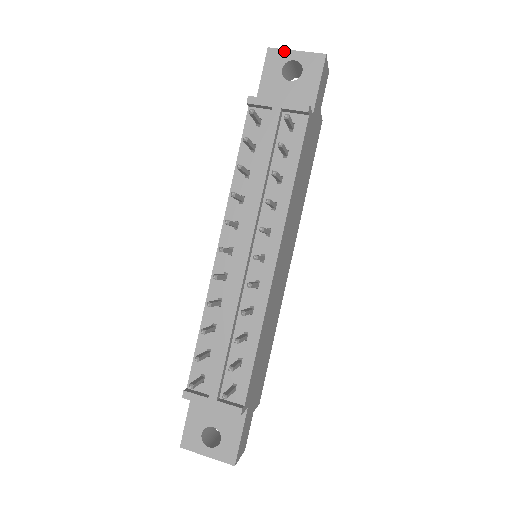
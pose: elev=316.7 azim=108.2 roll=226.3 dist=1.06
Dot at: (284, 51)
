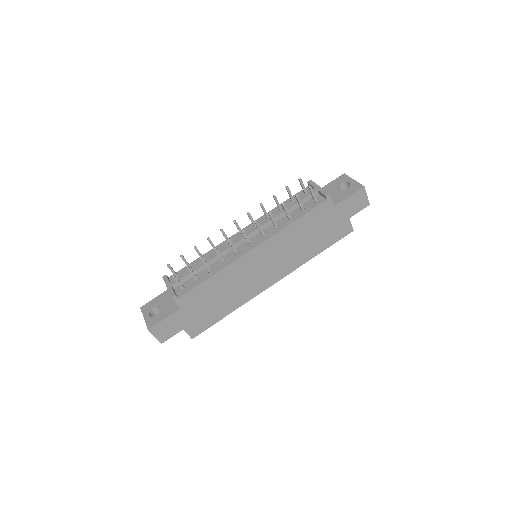
Dot at: (349, 177)
